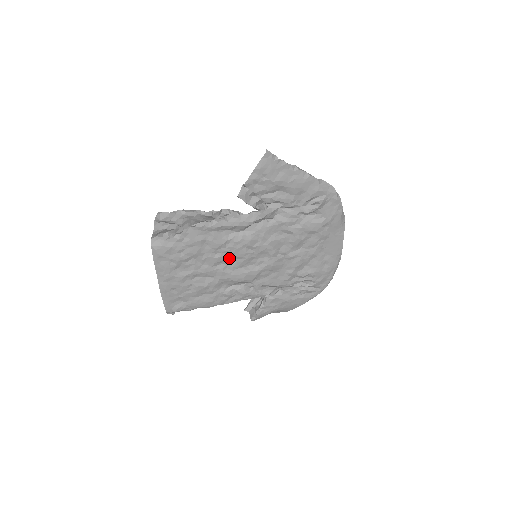
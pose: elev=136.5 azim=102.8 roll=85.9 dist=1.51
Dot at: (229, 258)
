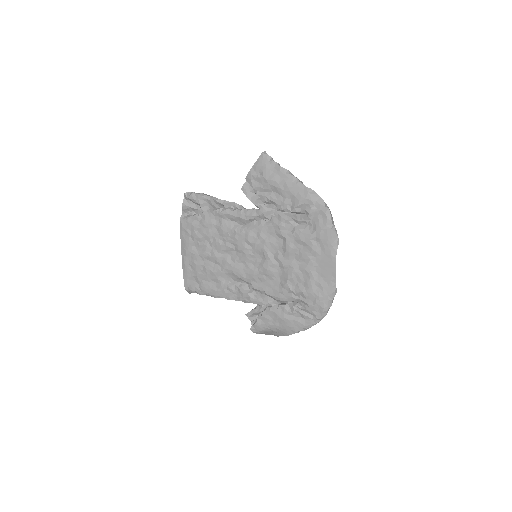
Dot at: (233, 249)
